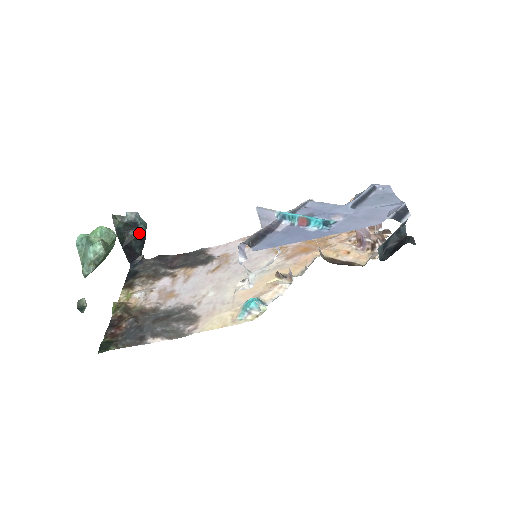
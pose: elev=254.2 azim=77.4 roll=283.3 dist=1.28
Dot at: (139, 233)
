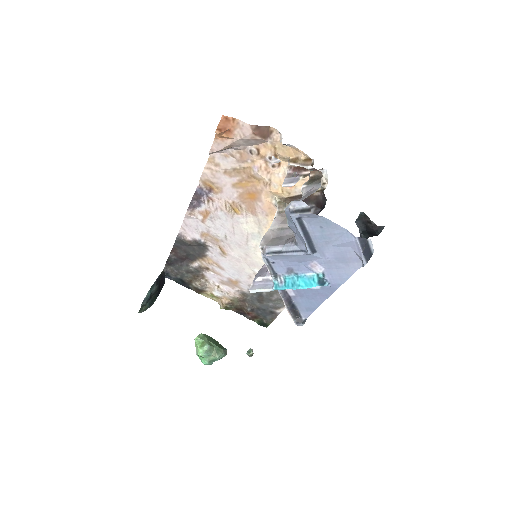
Dot at: (155, 290)
